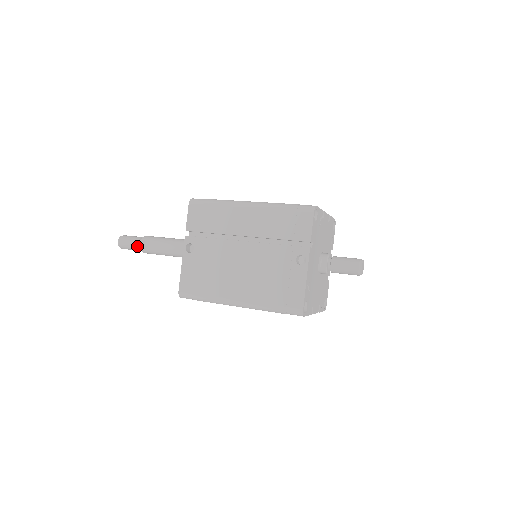
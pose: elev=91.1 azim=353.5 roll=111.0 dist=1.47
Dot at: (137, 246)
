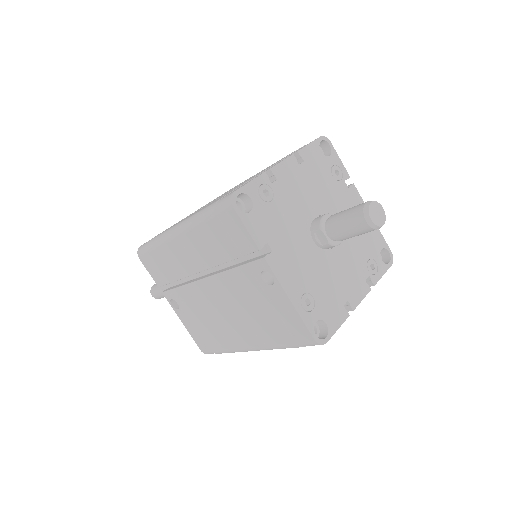
Dot at: occluded
